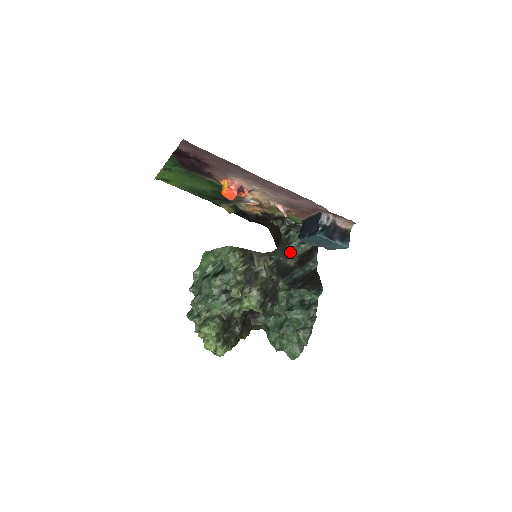
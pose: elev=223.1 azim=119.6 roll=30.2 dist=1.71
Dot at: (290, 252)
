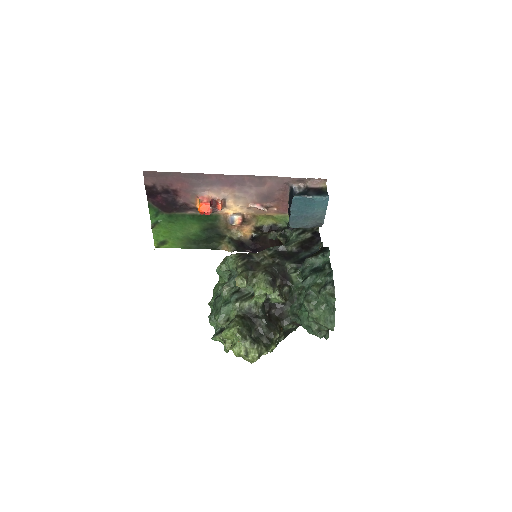
Dot at: (289, 243)
